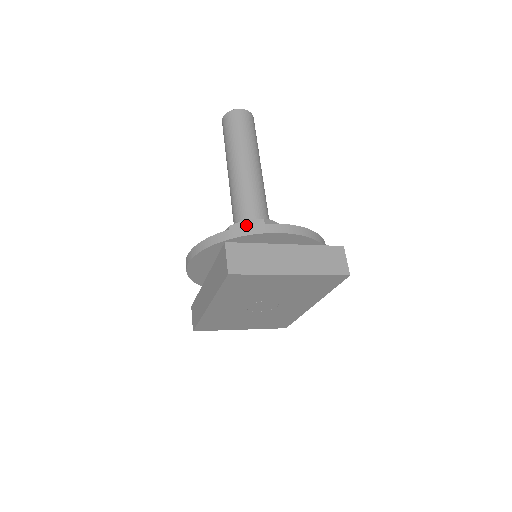
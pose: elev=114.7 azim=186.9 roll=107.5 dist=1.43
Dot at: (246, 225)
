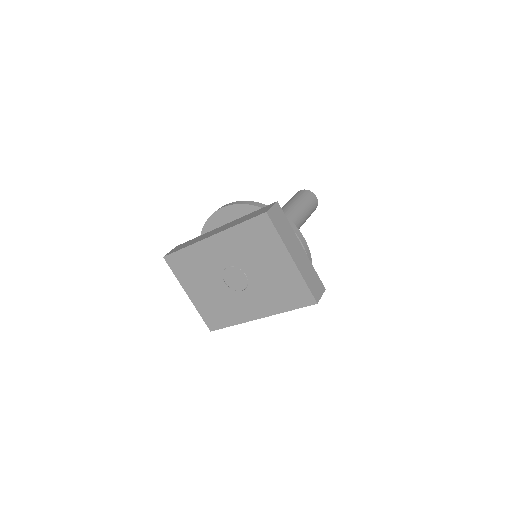
Dot at: occluded
